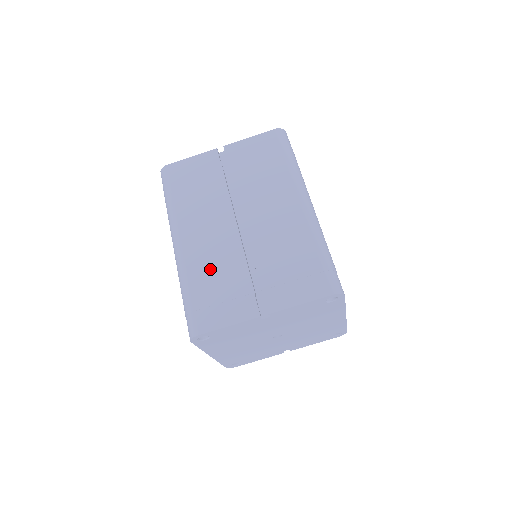
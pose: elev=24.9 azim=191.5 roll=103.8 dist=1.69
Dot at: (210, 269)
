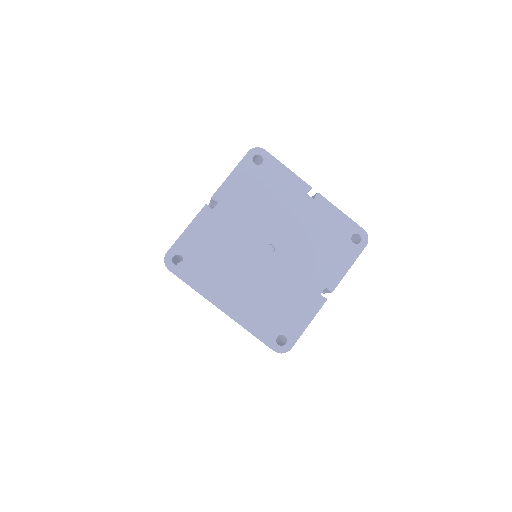
Dot at: occluded
